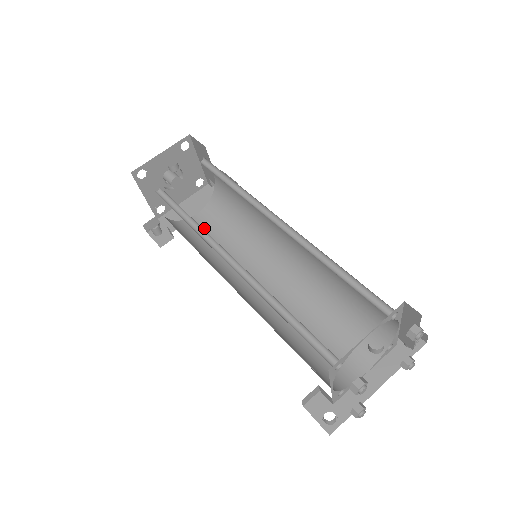
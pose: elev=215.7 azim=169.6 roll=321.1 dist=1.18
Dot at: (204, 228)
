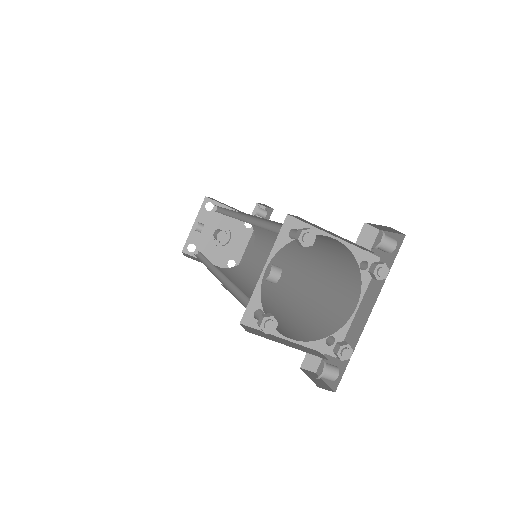
Dot at: (255, 258)
